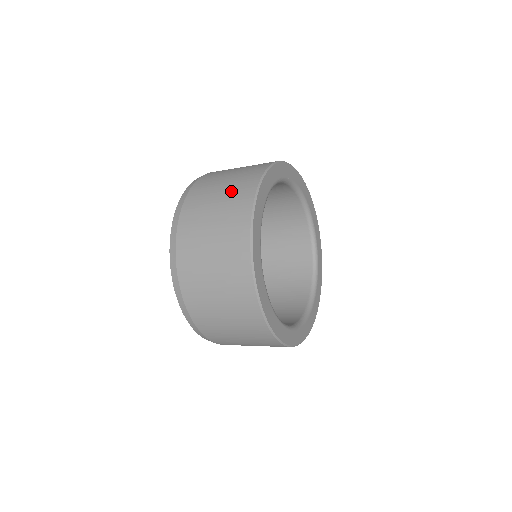
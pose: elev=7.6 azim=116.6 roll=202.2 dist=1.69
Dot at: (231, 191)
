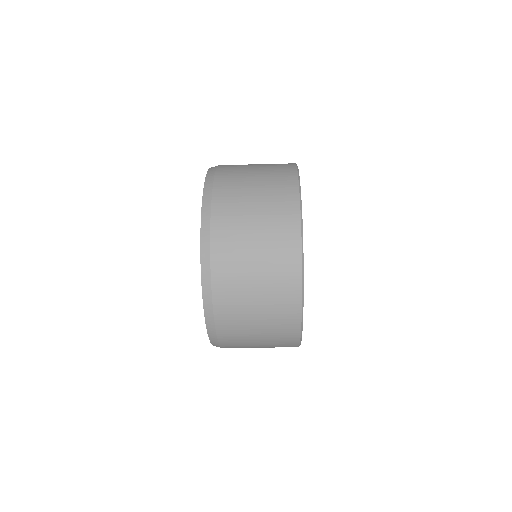
Dot at: (269, 171)
